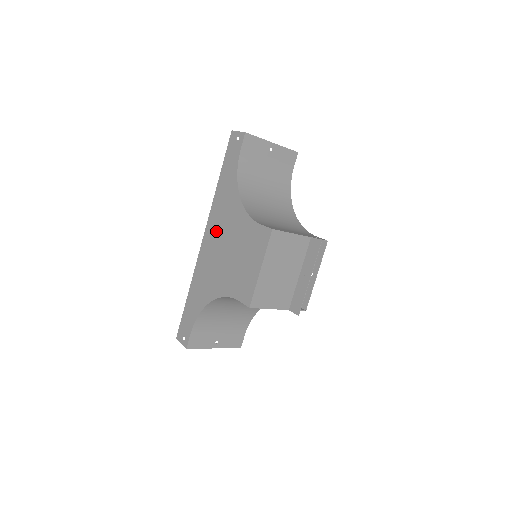
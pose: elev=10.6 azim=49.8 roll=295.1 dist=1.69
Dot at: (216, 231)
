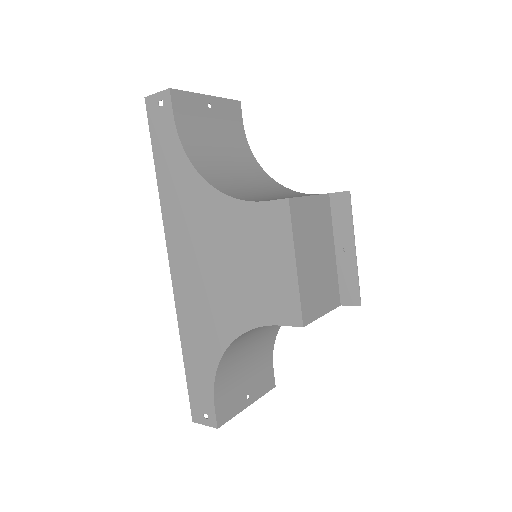
Dot at: (188, 246)
